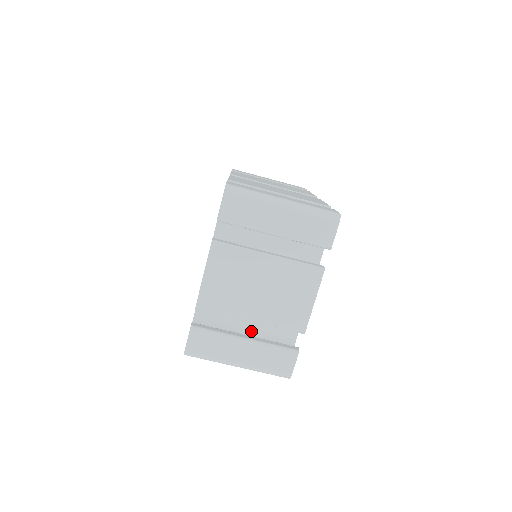
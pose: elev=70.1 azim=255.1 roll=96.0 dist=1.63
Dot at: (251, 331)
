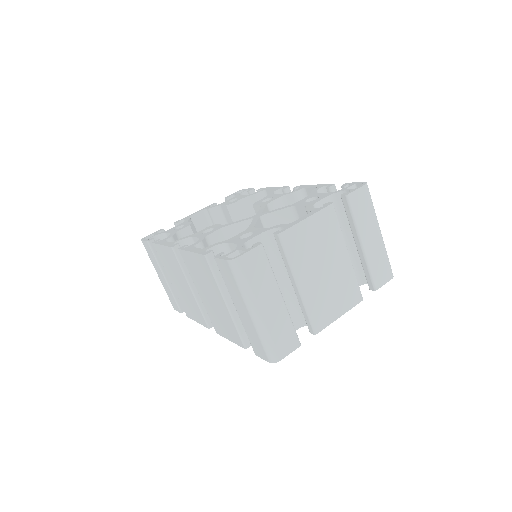
Dot at: occluded
